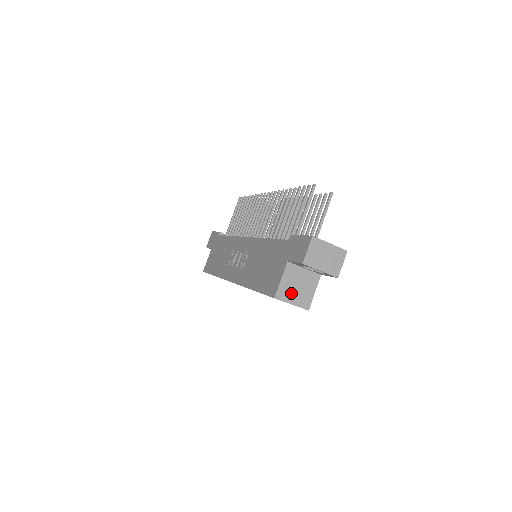
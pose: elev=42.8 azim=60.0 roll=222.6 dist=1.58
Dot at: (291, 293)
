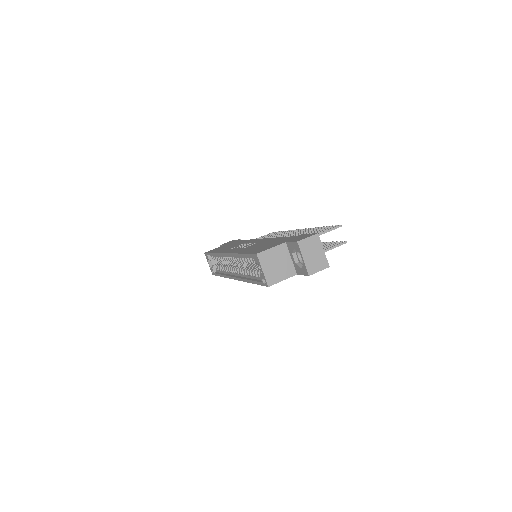
Dot at: (269, 263)
